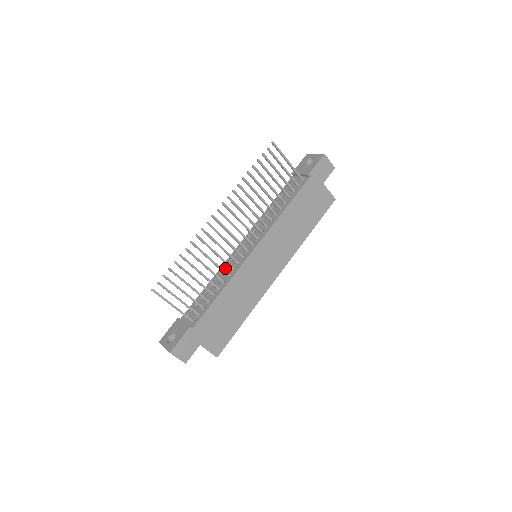
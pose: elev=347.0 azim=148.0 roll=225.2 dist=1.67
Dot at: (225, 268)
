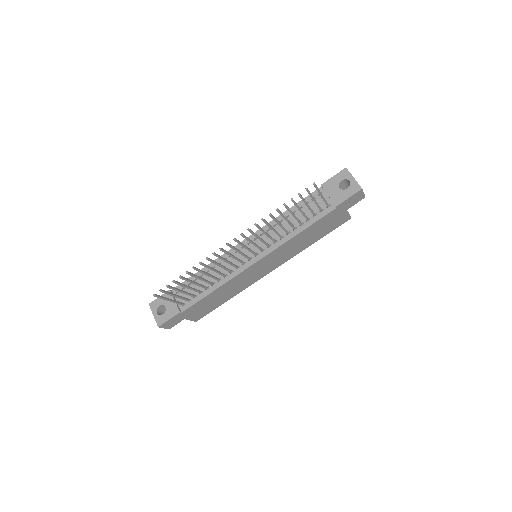
Dot at: (224, 262)
